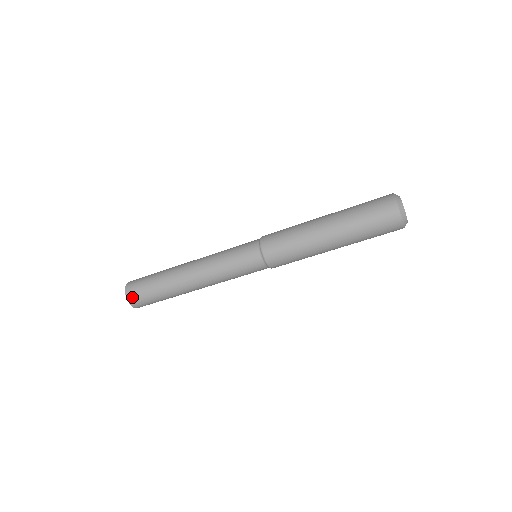
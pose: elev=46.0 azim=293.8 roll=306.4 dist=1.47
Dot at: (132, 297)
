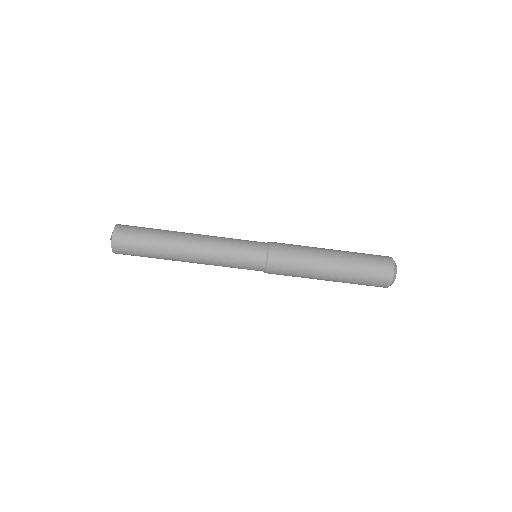
Dot at: (118, 243)
